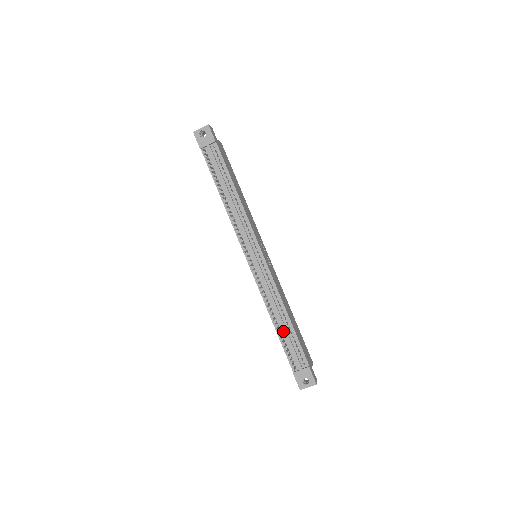
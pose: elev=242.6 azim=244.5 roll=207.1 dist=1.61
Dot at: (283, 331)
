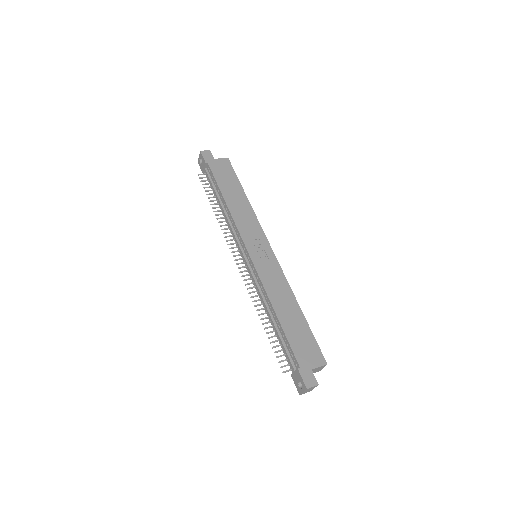
Dot at: (275, 330)
